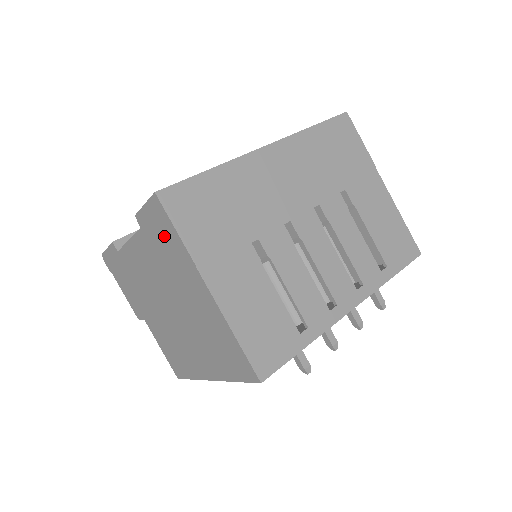
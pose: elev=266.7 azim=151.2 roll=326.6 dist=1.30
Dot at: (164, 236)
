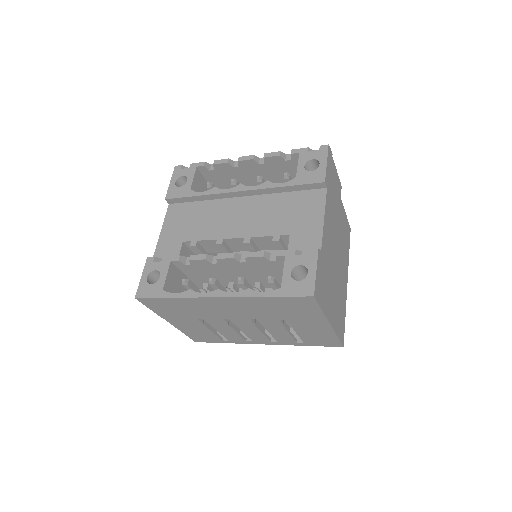
Dot at: occluded
